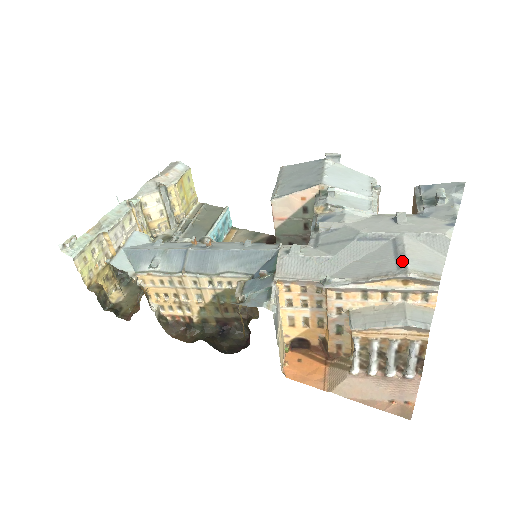
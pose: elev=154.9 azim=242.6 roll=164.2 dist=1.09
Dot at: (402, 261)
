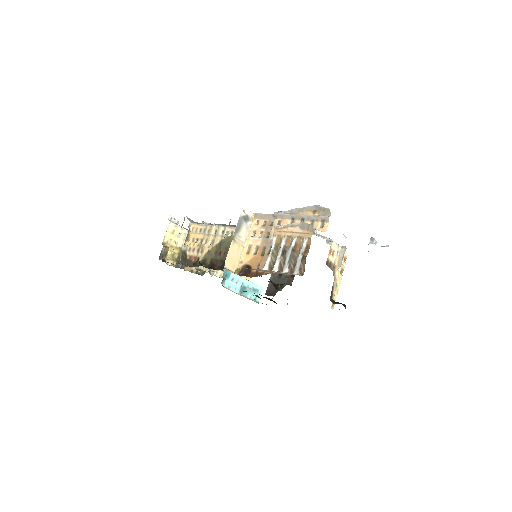
Dot at: occluded
